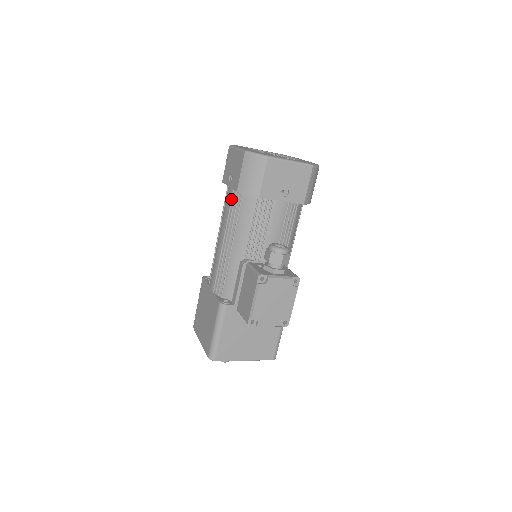
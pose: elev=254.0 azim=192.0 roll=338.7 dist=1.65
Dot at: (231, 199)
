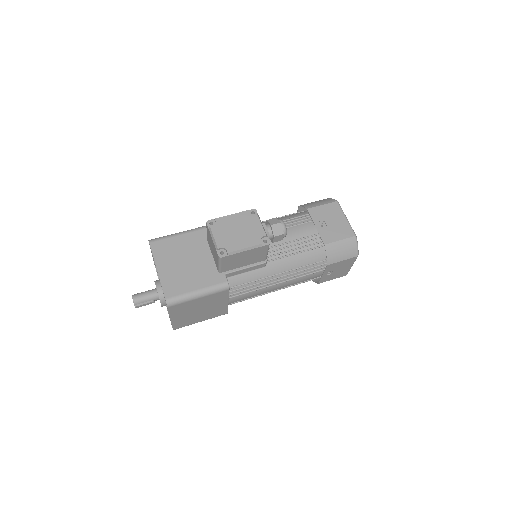
Dot at: occluded
